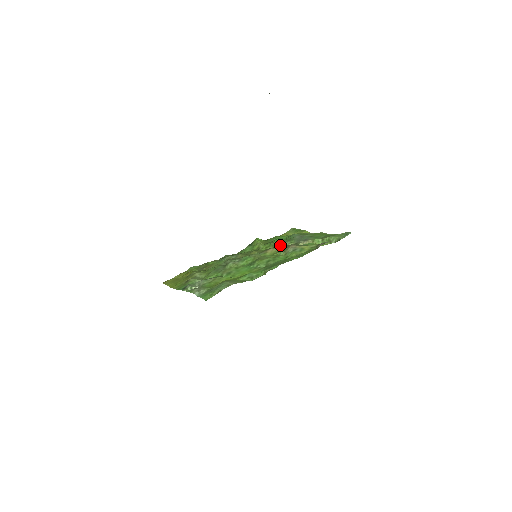
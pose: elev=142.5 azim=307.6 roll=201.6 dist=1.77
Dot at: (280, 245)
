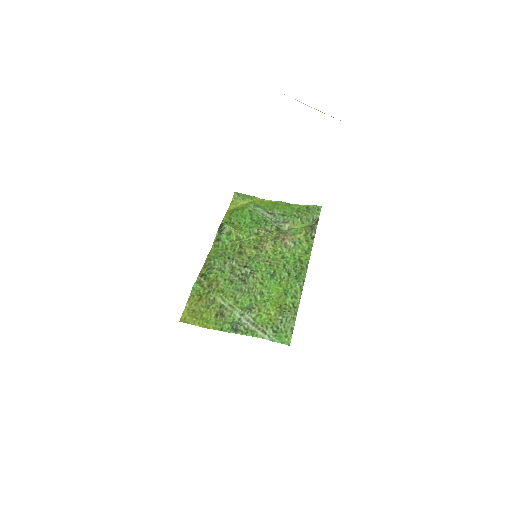
Dot at: (263, 232)
